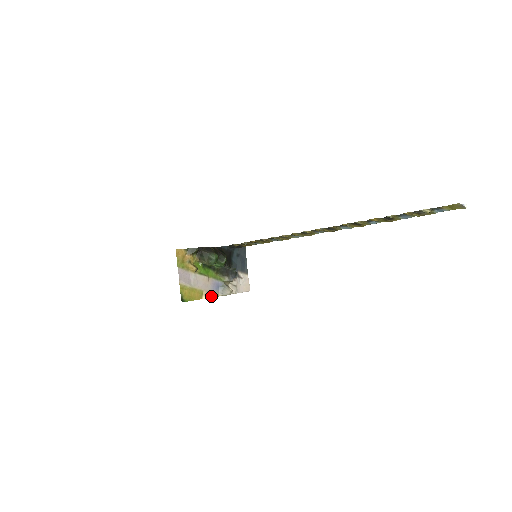
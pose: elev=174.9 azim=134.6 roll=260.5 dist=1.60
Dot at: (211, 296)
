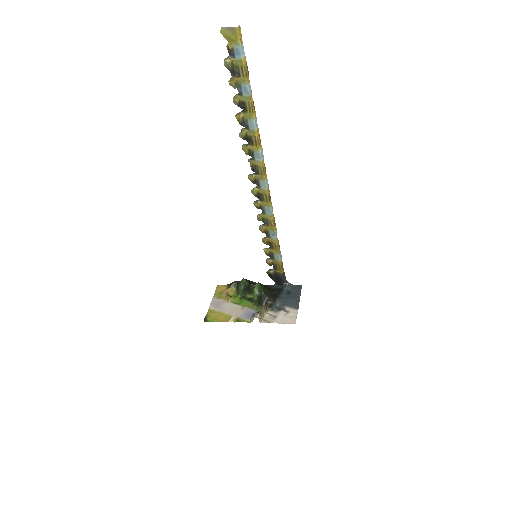
Dot at: (239, 321)
